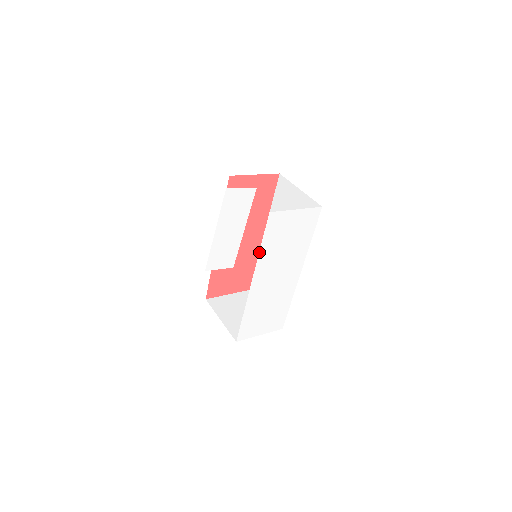
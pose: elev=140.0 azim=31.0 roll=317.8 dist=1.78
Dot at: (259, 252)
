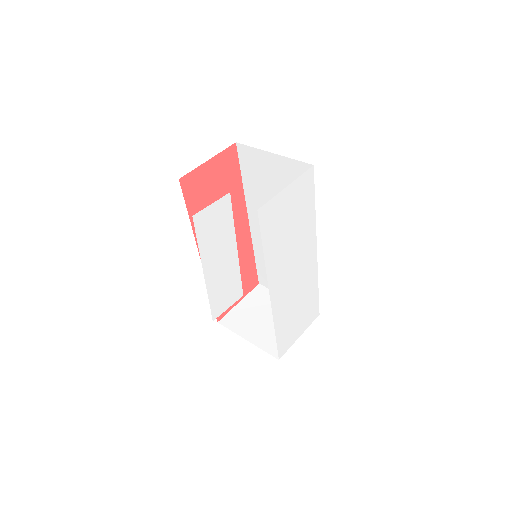
Dot at: occluded
